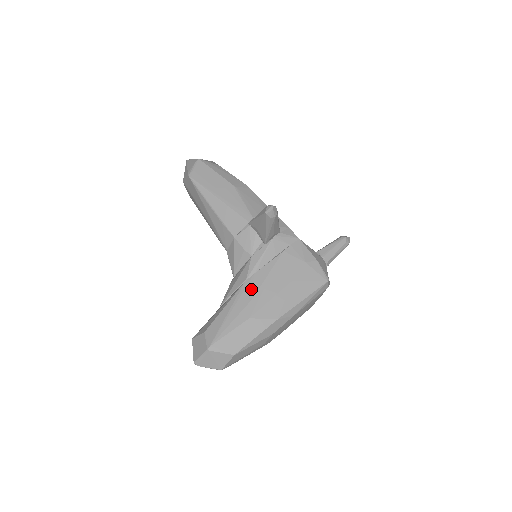
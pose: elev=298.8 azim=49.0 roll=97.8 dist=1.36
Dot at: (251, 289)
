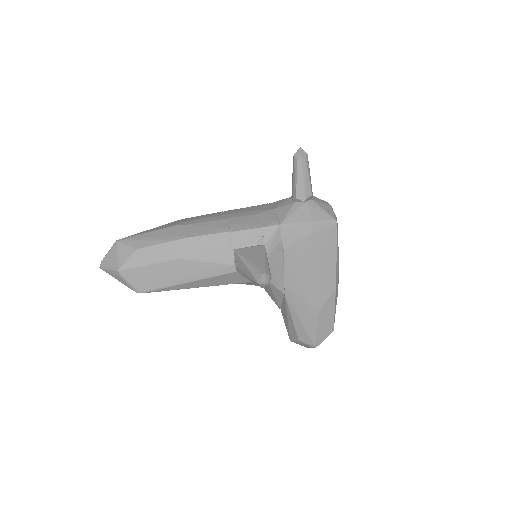
Dot at: (296, 297)
